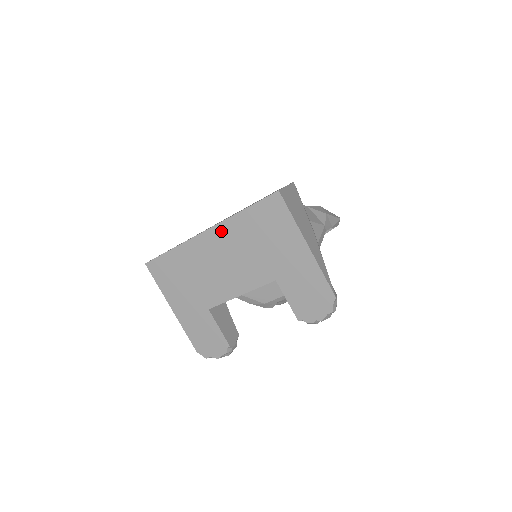
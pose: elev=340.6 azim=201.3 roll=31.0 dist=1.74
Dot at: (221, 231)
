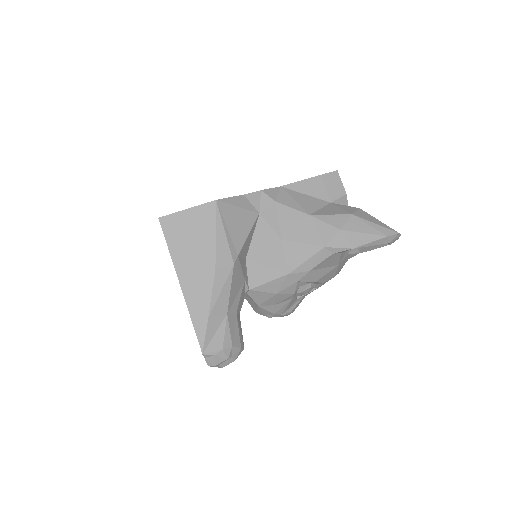
Dot at: occluded
